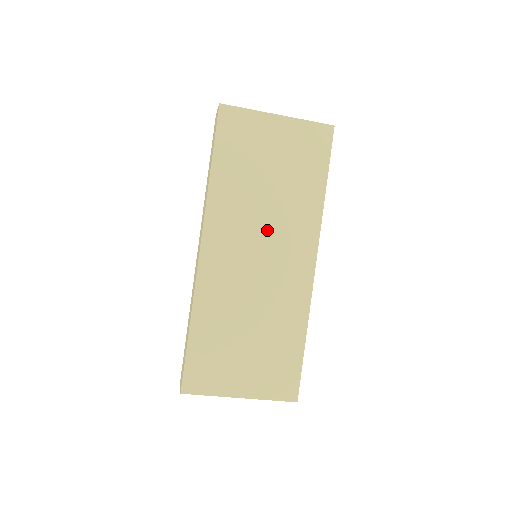
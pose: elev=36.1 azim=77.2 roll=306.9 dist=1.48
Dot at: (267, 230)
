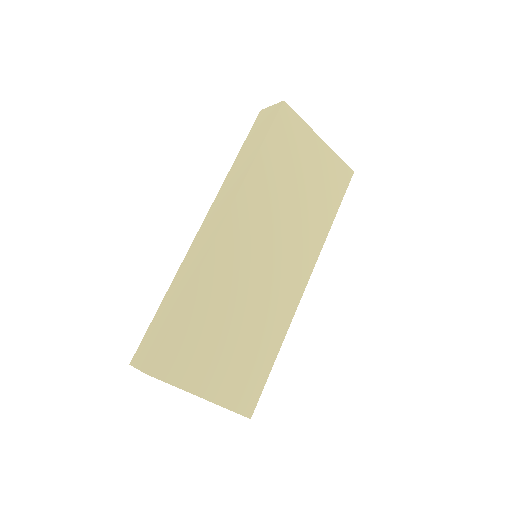
Dot at: (281, 234)
